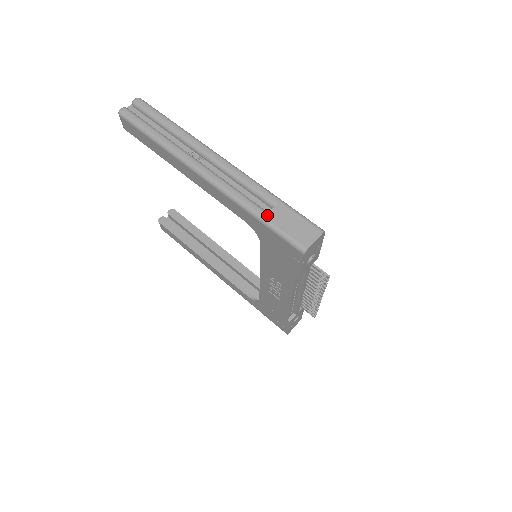
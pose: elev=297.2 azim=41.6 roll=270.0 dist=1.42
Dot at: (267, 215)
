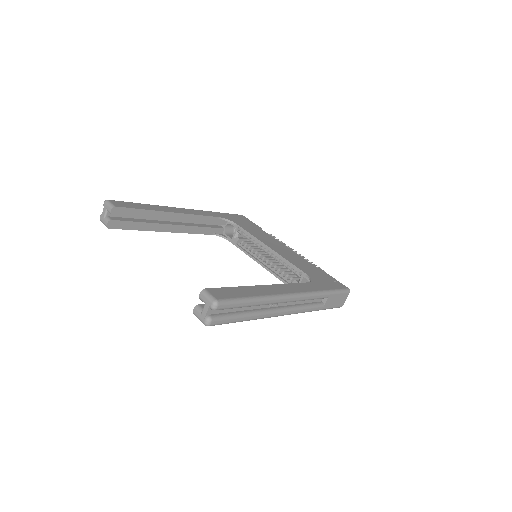
Dot at: (324, 307)
